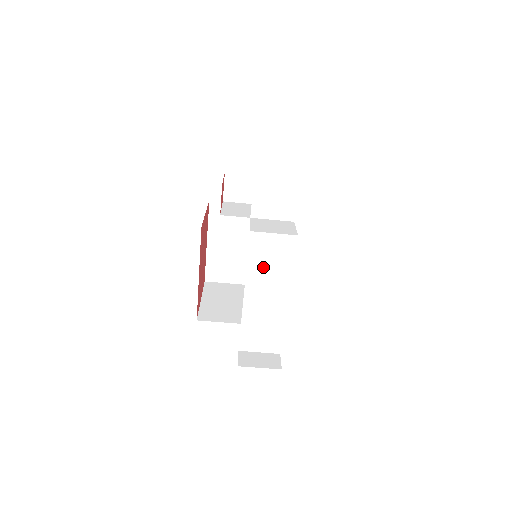
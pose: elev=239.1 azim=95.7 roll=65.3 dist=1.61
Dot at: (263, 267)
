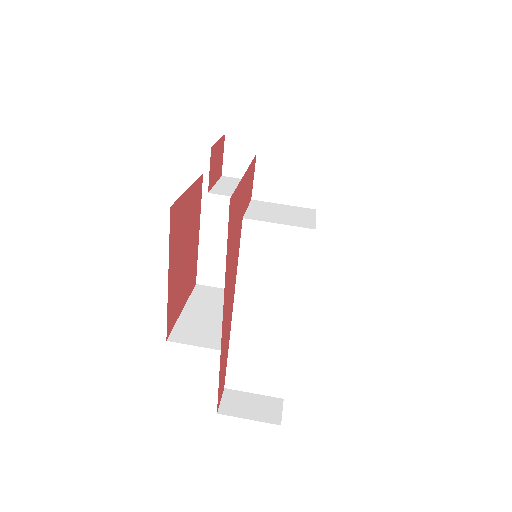
Dot at: (261, 274)
